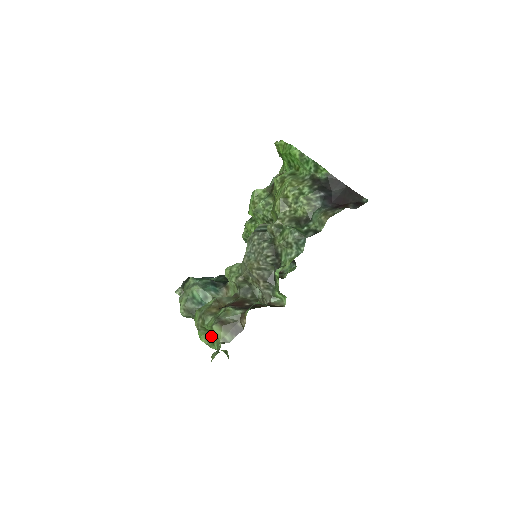
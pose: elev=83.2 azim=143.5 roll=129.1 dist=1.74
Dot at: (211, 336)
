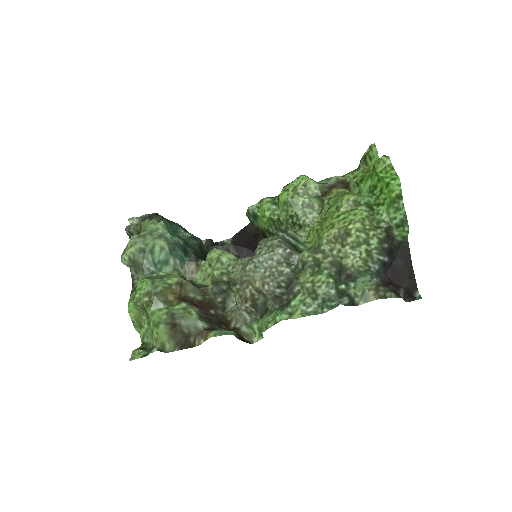
Dot at: (145, 318)
